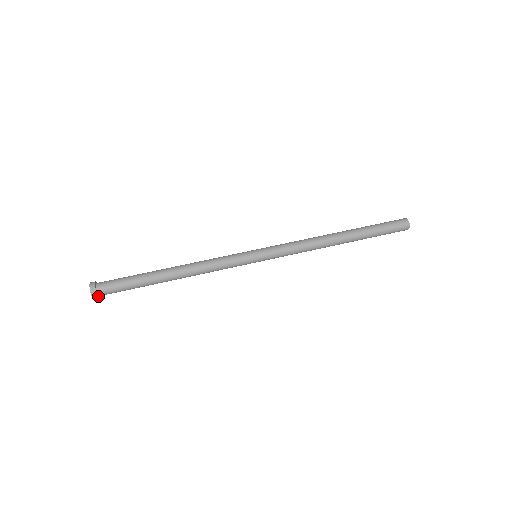
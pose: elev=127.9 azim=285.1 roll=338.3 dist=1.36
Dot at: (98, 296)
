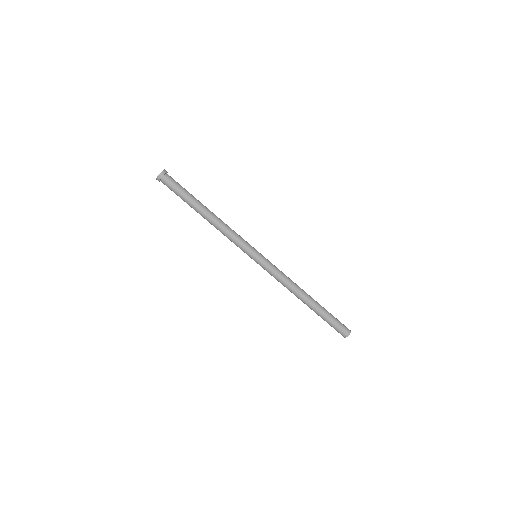
Dot at: occluded
